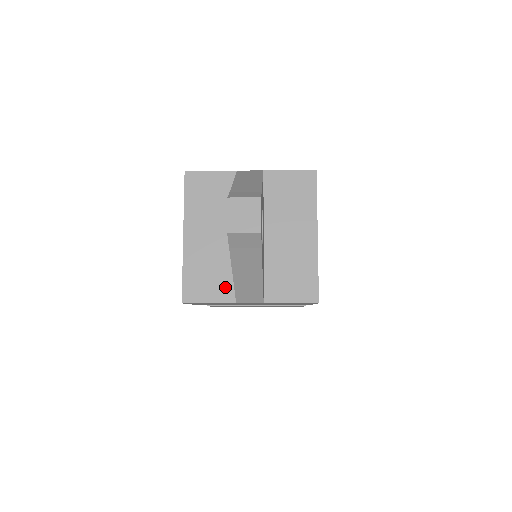
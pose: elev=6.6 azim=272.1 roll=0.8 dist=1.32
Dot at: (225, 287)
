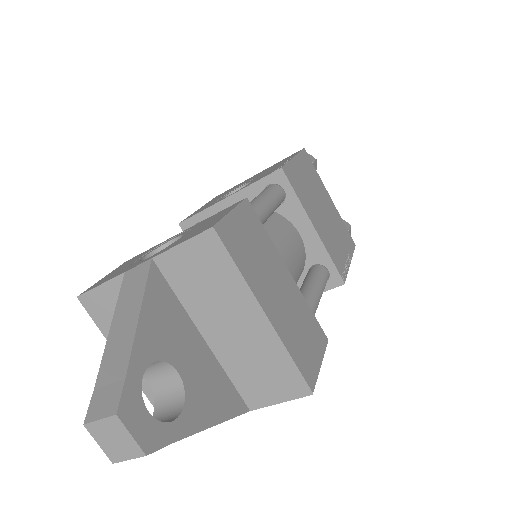
Dot at: occluded
